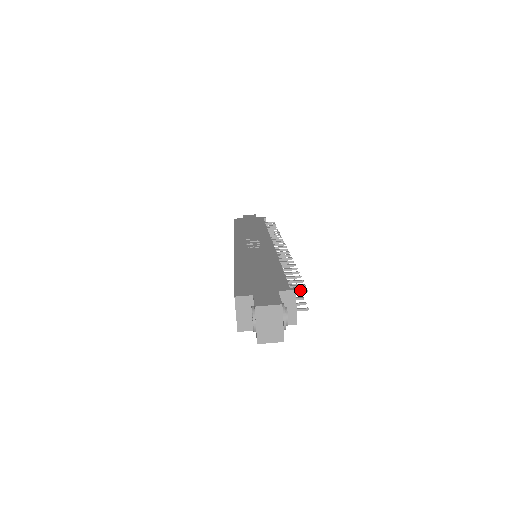
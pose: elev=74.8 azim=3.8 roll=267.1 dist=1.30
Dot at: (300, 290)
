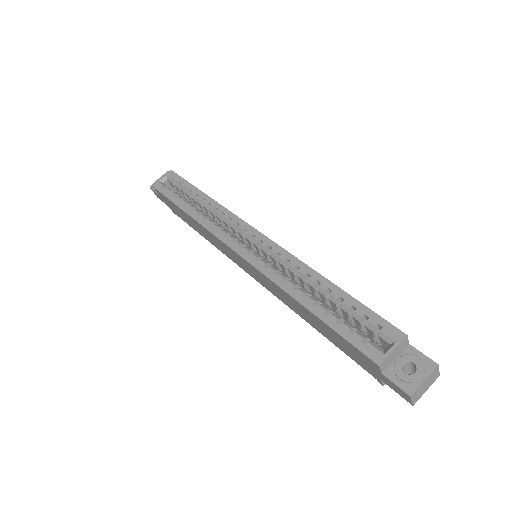
Dot at: occluded
